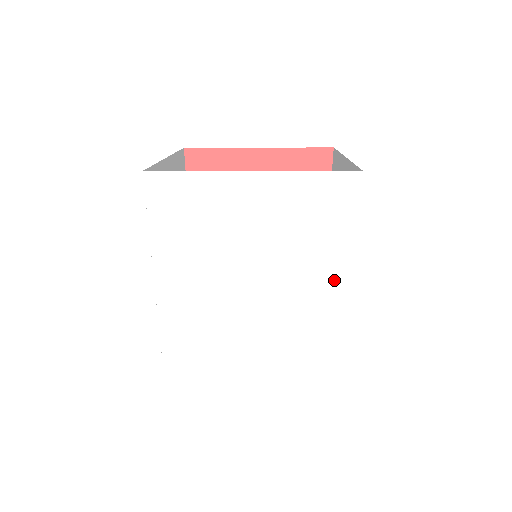
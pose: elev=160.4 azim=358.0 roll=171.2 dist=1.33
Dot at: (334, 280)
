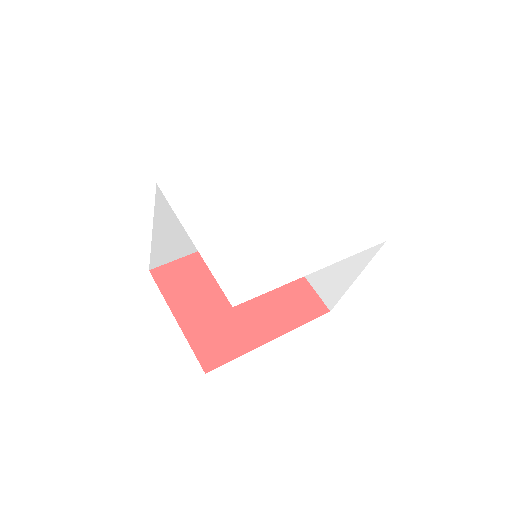
Dot at: (318, 256)
